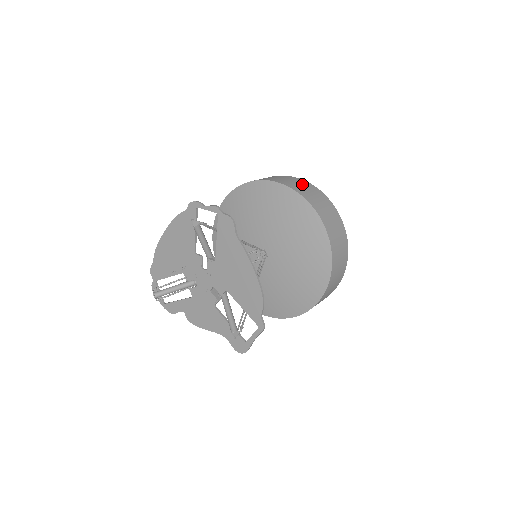
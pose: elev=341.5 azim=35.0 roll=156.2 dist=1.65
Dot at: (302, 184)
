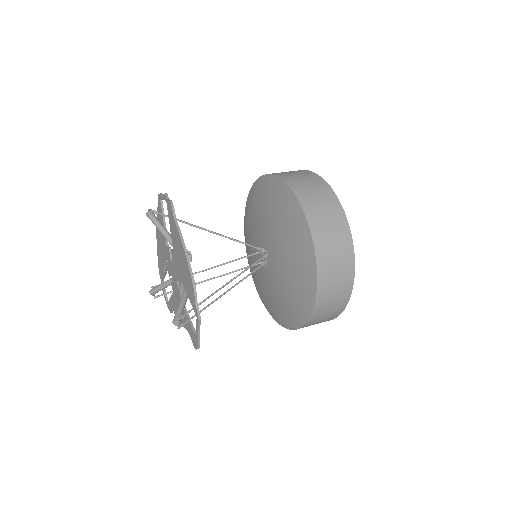
Dot at: (301, 174)
